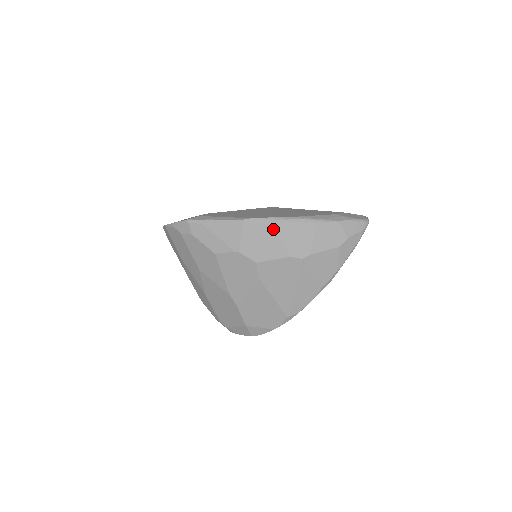
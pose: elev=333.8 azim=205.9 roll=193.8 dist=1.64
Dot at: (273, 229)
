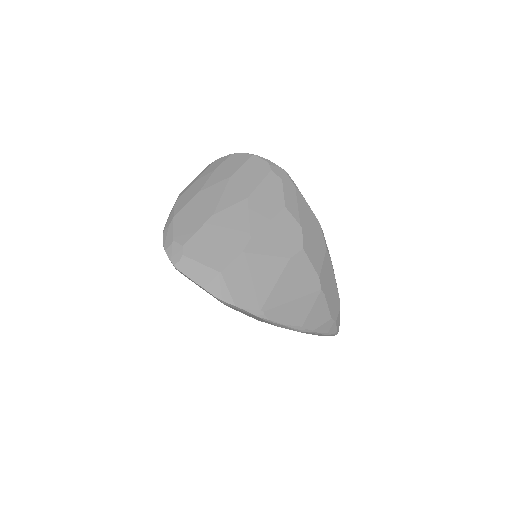
Dot at: (326, 252)
